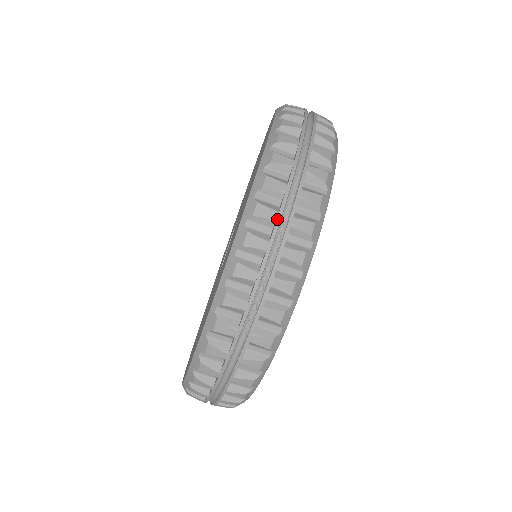
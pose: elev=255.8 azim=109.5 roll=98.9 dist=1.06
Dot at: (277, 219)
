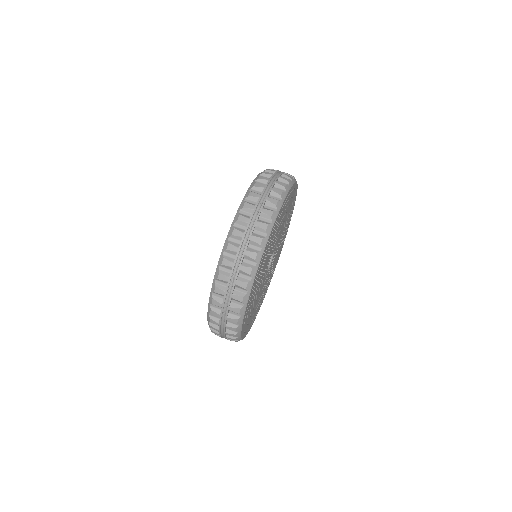
Dot at: (232, 267)
